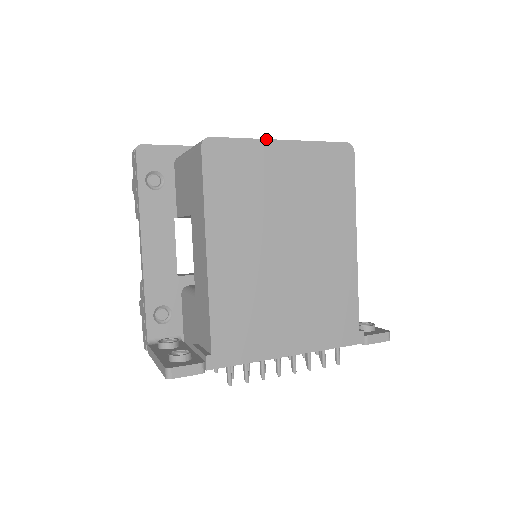
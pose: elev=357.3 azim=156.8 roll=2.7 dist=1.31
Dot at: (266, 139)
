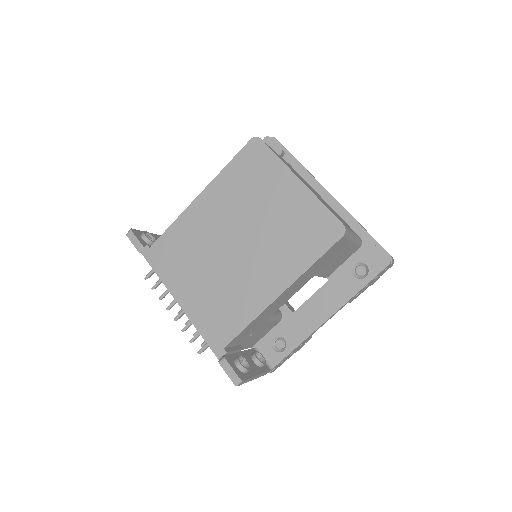
Dot at: (290, 169)
